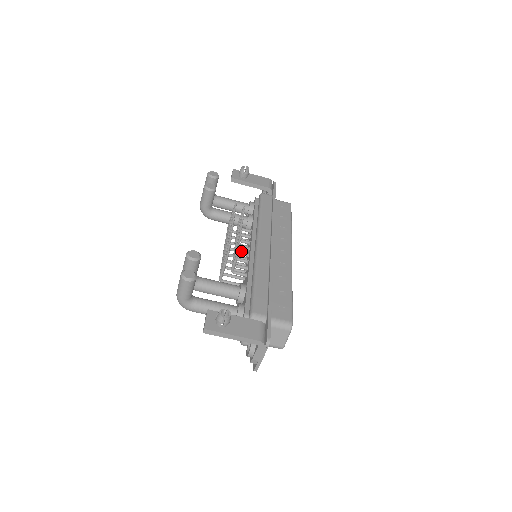
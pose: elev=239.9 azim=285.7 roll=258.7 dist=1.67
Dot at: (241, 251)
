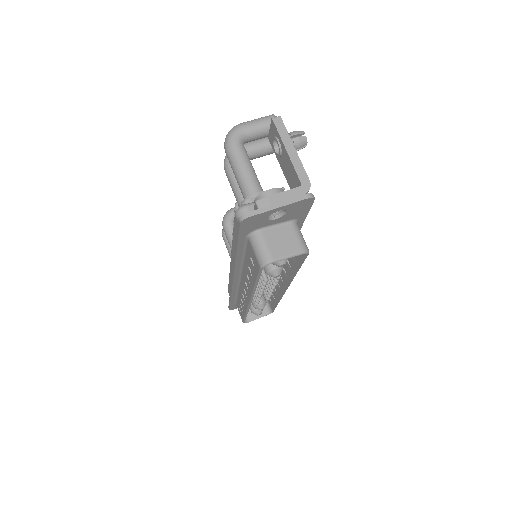
Dot at: occluded
